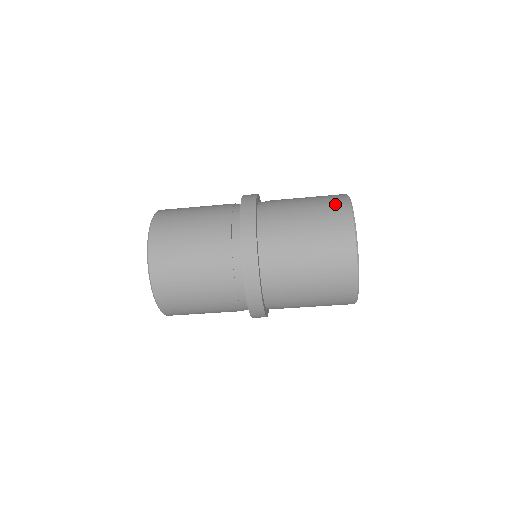
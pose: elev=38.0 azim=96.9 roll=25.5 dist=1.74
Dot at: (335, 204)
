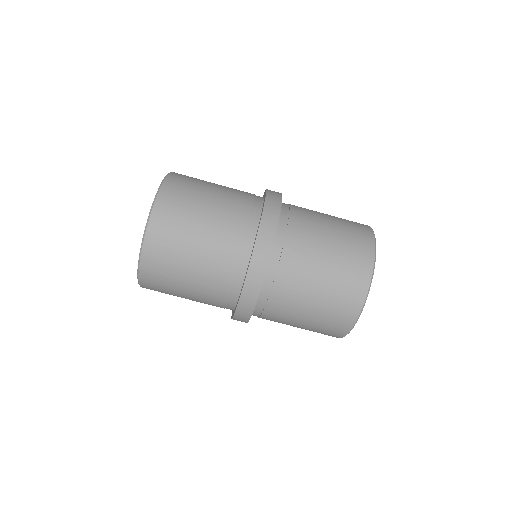
Dot at: occluded
